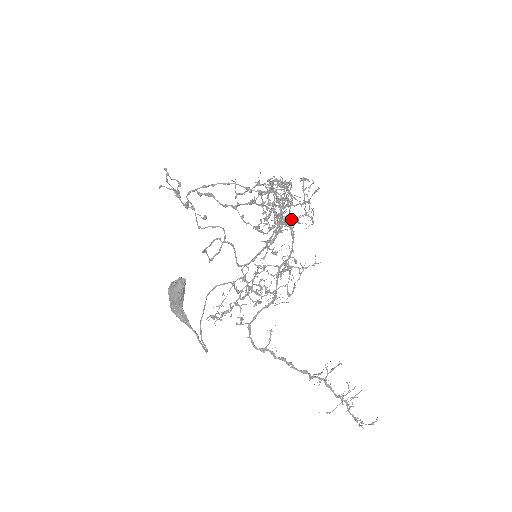
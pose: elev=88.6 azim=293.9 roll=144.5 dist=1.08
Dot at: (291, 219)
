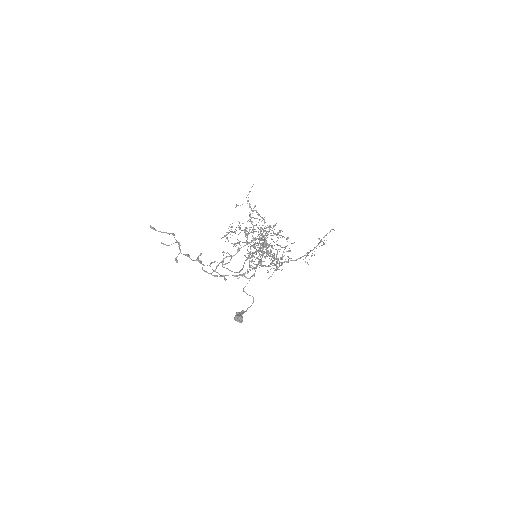
Dot at: occluded
